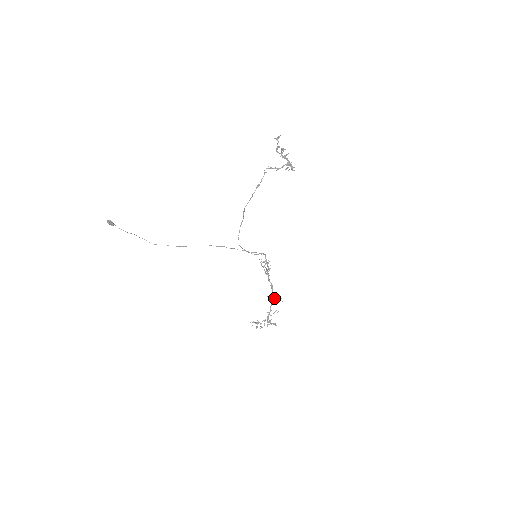
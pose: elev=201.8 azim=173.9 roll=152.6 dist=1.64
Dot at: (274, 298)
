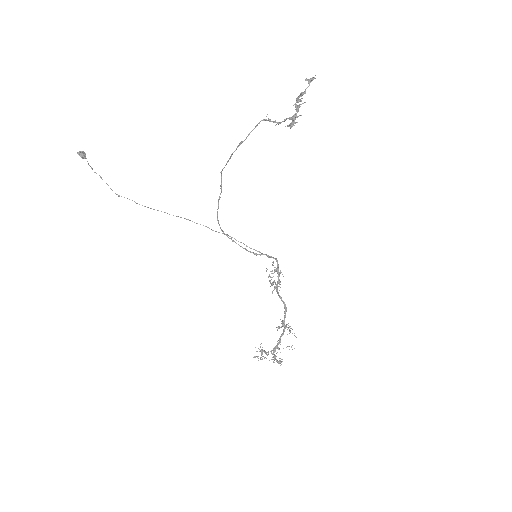
Dot at: (287, 327)
